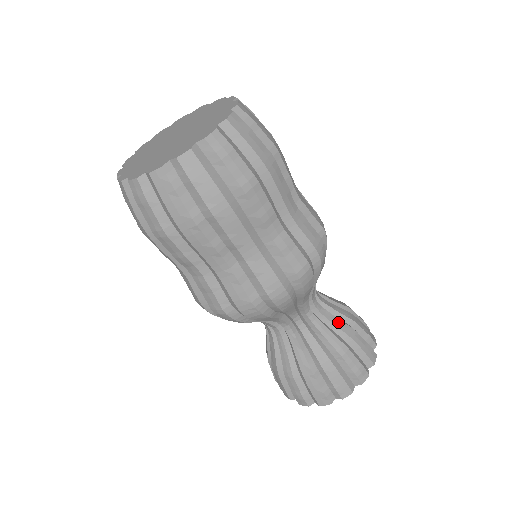
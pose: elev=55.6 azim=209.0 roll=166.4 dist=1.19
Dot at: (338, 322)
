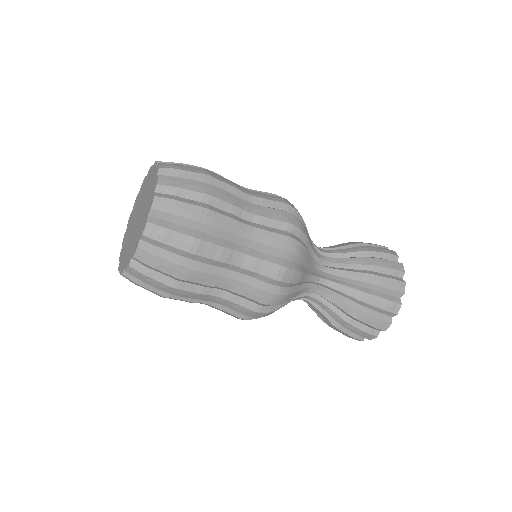
Dot at: (353, 275)
